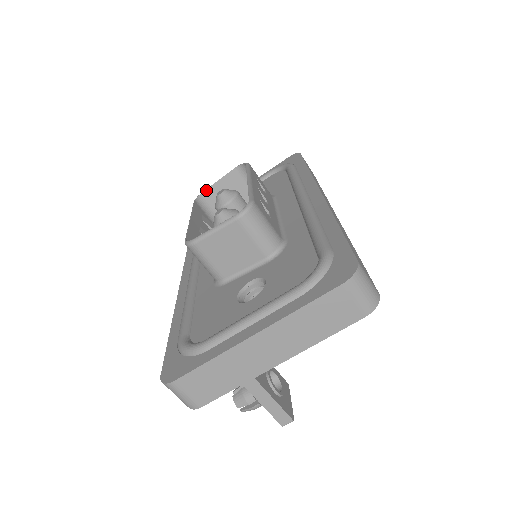
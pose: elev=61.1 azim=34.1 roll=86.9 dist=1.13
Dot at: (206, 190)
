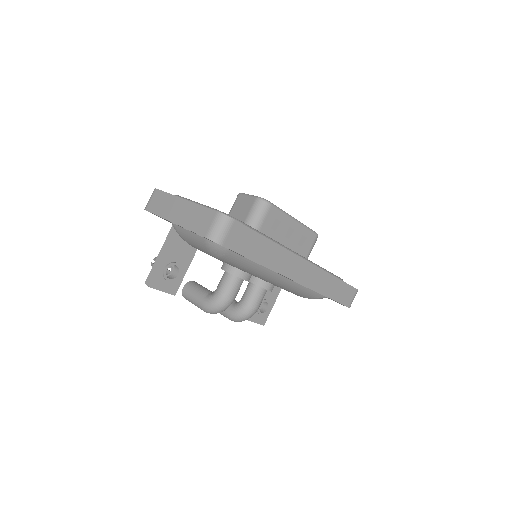
Dot at: occluded
